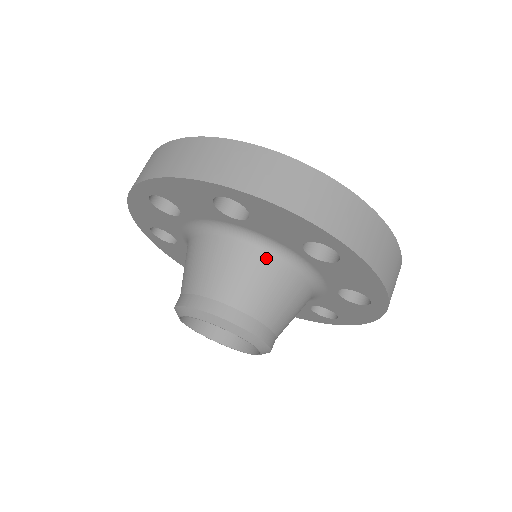
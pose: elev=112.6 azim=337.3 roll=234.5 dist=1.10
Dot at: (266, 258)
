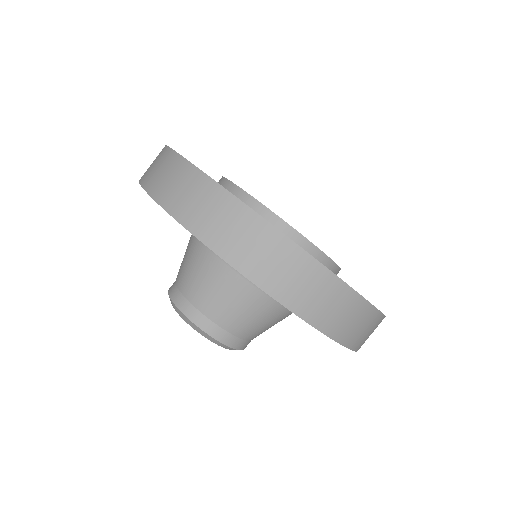
Dot at: (240, 280)
